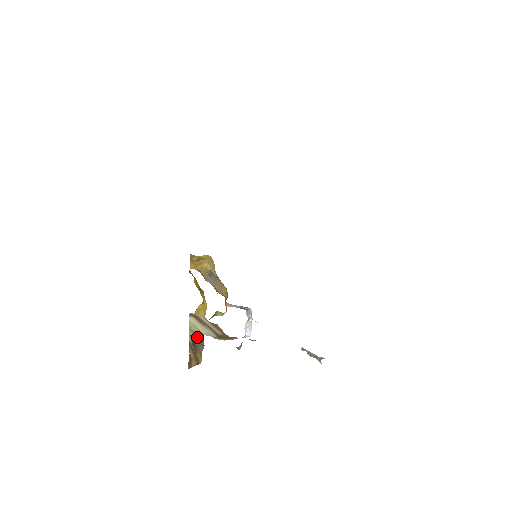
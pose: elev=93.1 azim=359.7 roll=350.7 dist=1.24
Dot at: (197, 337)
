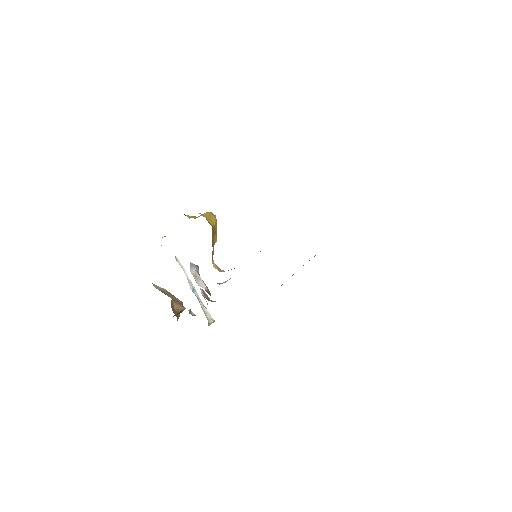
Dot at: occluded
